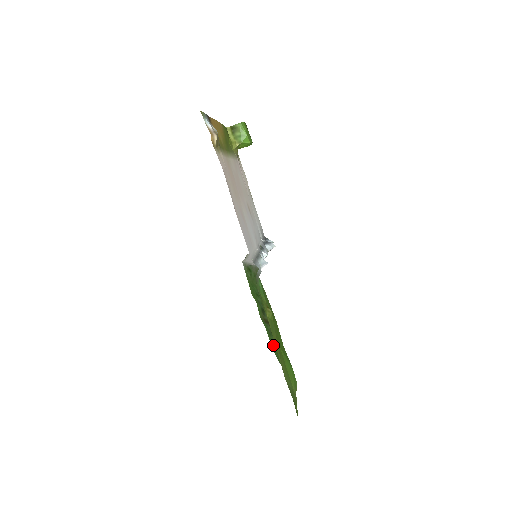
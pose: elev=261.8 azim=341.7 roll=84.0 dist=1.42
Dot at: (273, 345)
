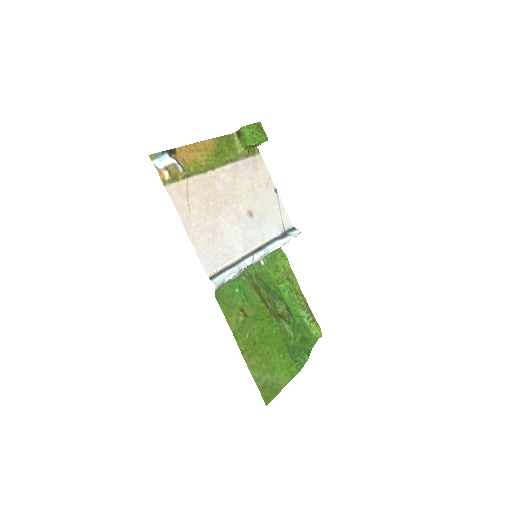
Dot at: (301, 329)
